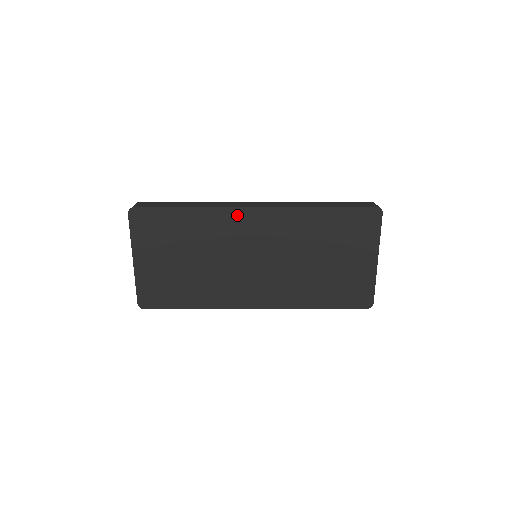
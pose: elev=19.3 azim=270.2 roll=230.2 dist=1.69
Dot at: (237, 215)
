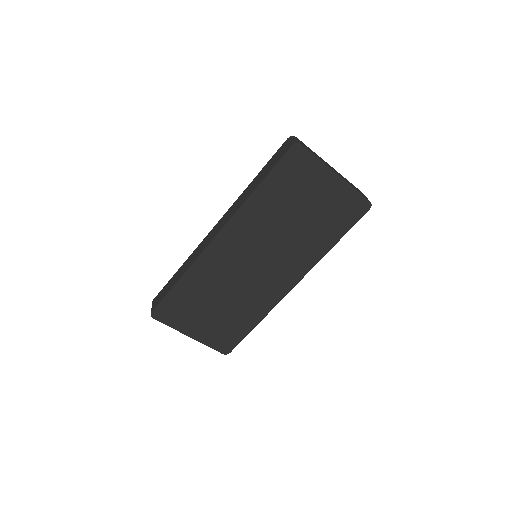
Dot at: (212, 252)
